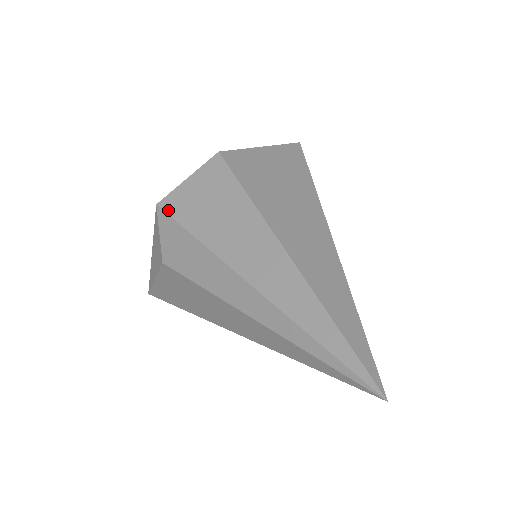
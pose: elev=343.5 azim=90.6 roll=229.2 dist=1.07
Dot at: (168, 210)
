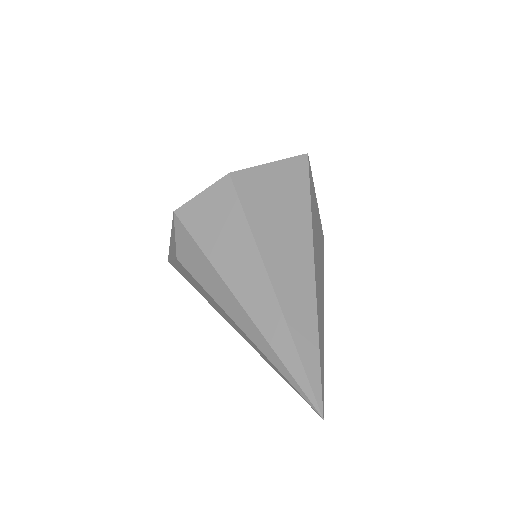
Dot at: (183, 220)
